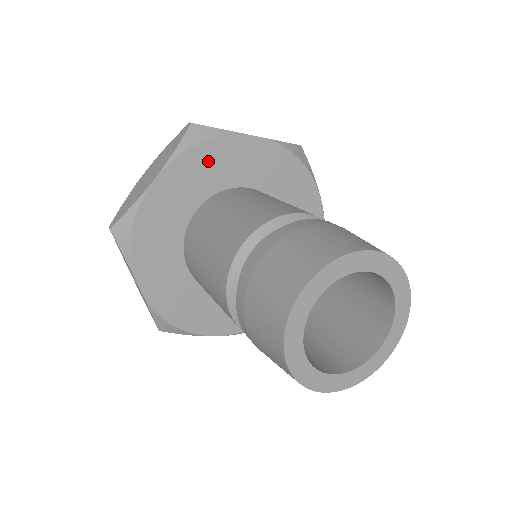
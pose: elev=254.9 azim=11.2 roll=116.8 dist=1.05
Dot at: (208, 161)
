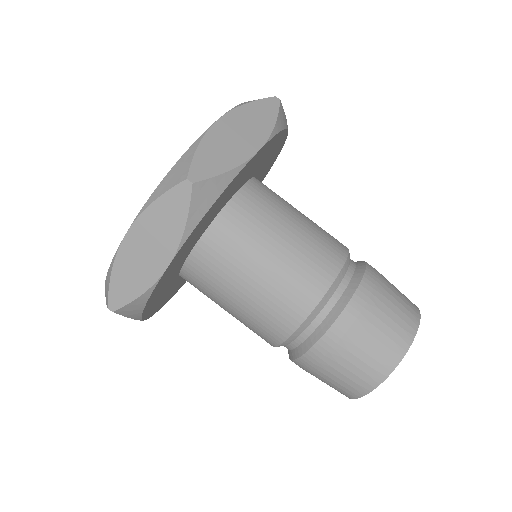
Dot at: (213, 210)
